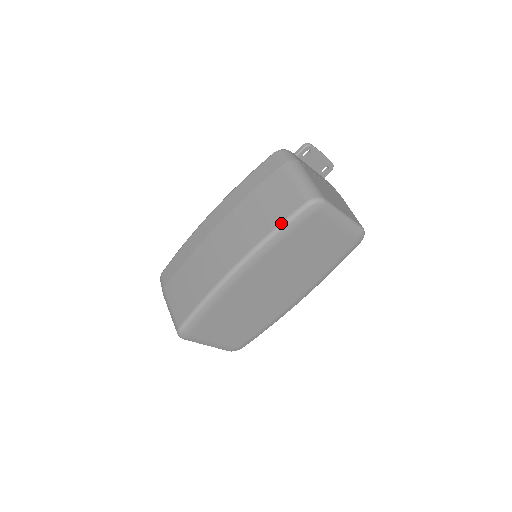
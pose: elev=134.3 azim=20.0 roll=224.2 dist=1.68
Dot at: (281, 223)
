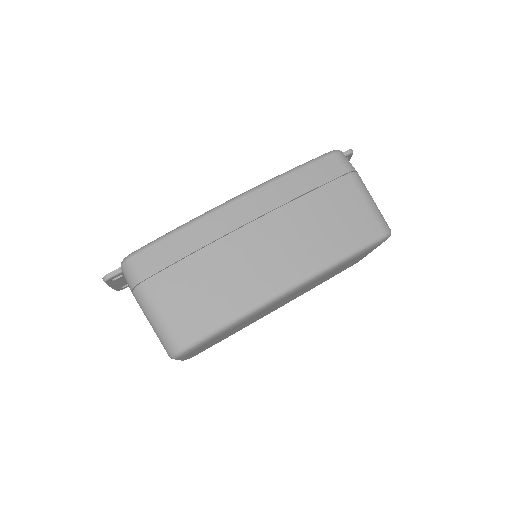
Dot at: (356, 249)
